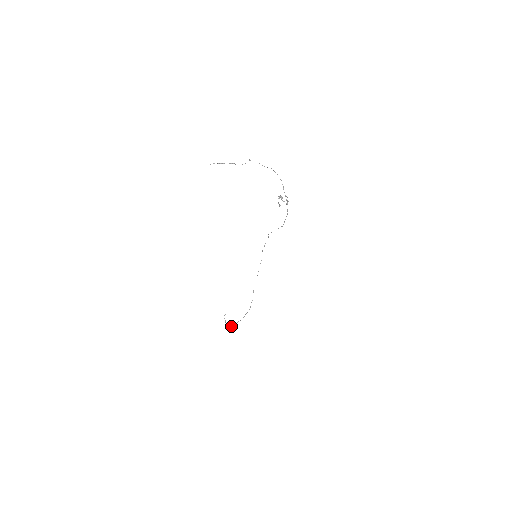
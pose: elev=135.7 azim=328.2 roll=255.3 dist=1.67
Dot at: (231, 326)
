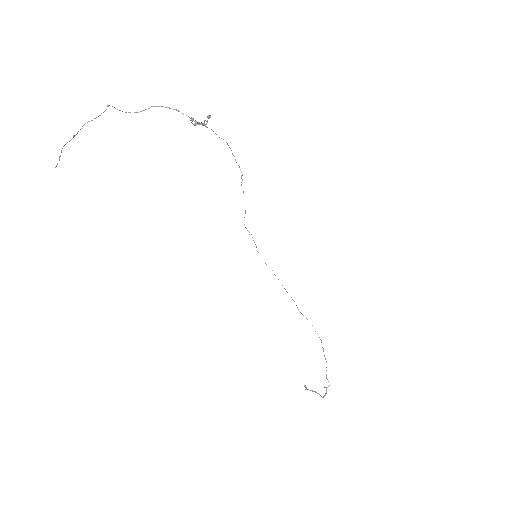
Dot at: occluded
